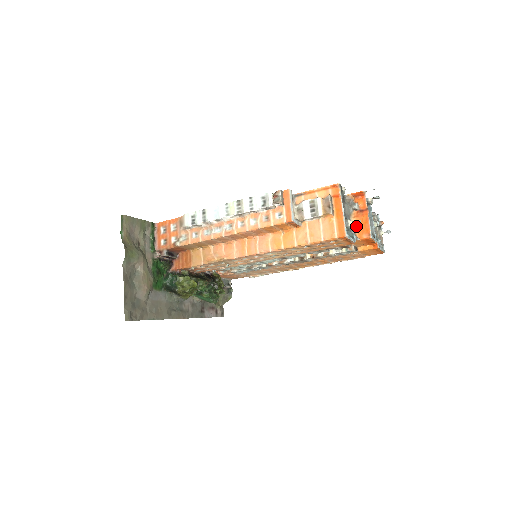
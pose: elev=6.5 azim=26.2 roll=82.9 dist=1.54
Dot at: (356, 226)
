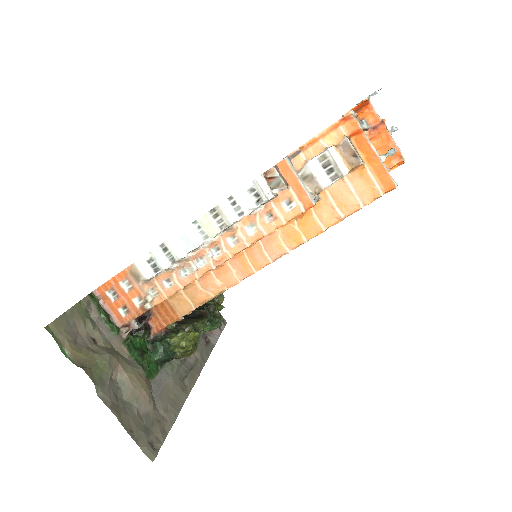
Dot at: occluded
